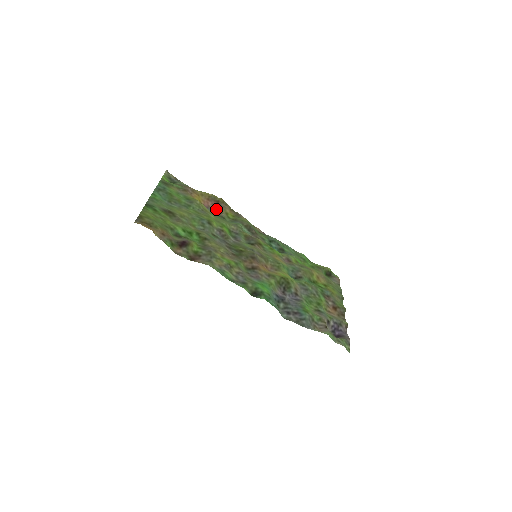
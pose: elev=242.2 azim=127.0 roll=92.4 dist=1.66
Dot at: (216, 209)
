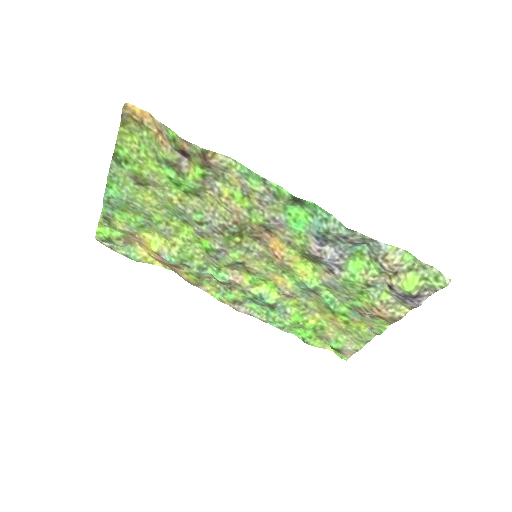
Dot at: (172, 267)
